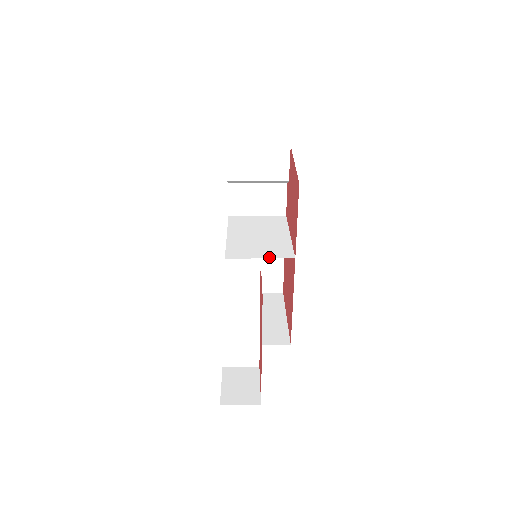
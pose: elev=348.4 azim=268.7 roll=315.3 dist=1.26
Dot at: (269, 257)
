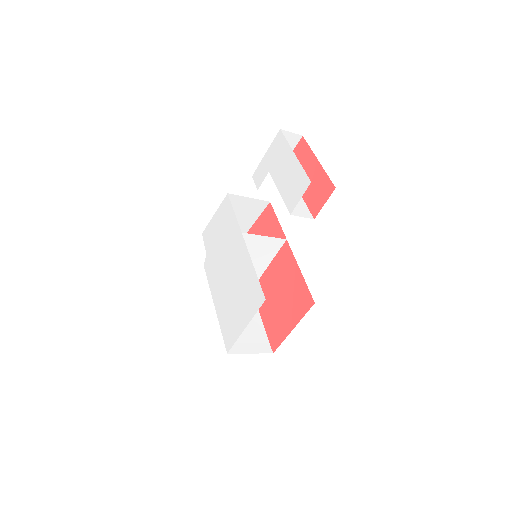
Dot at: (270, 238)
